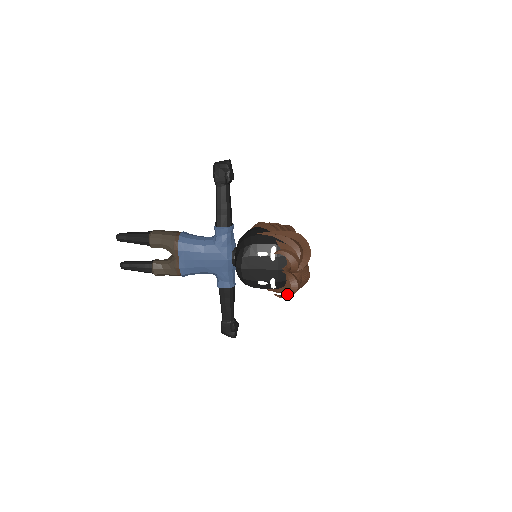
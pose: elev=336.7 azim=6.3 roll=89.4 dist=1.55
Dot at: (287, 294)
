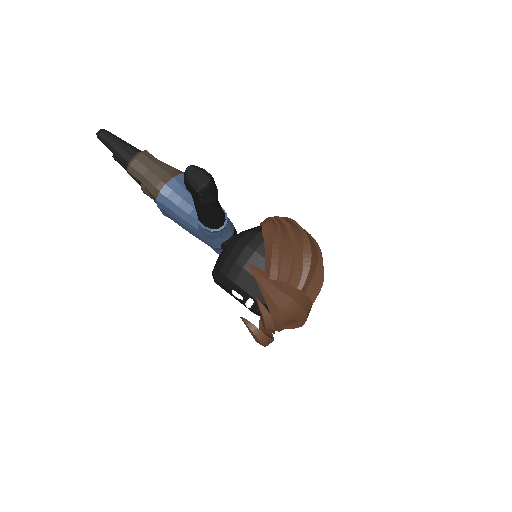
Dot at: occluded
